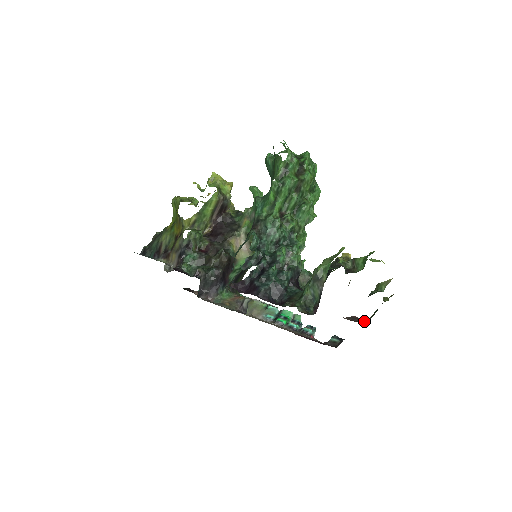
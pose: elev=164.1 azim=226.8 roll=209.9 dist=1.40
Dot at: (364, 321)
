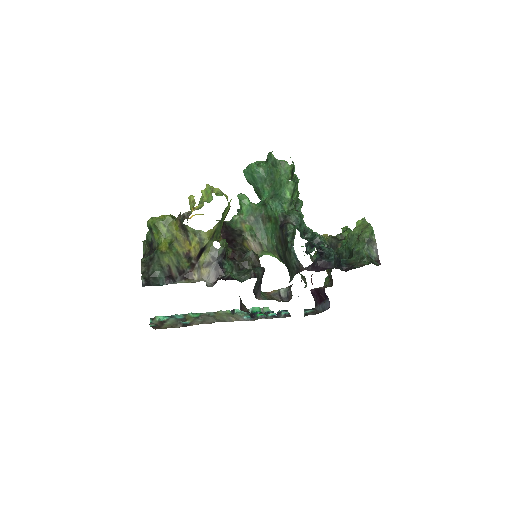
Dot at: occluded
